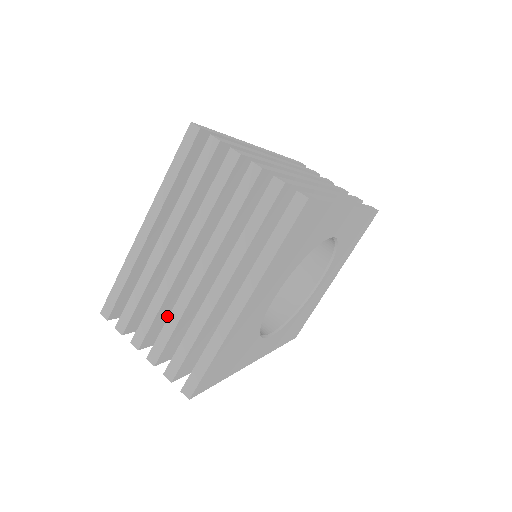
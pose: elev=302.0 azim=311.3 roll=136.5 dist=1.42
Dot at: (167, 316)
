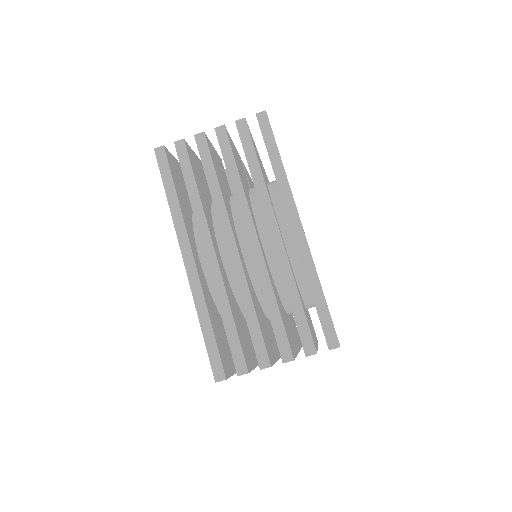
Dot at: occluded
